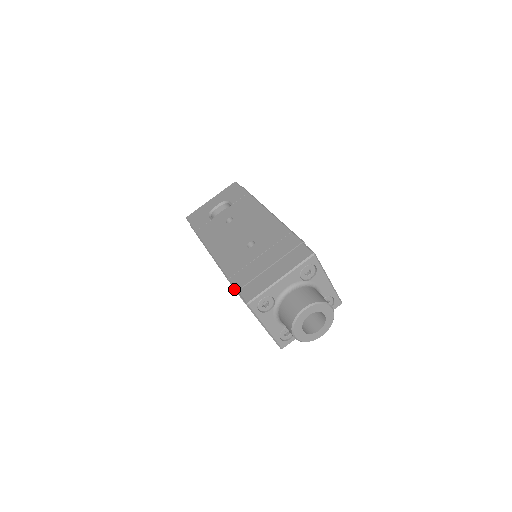
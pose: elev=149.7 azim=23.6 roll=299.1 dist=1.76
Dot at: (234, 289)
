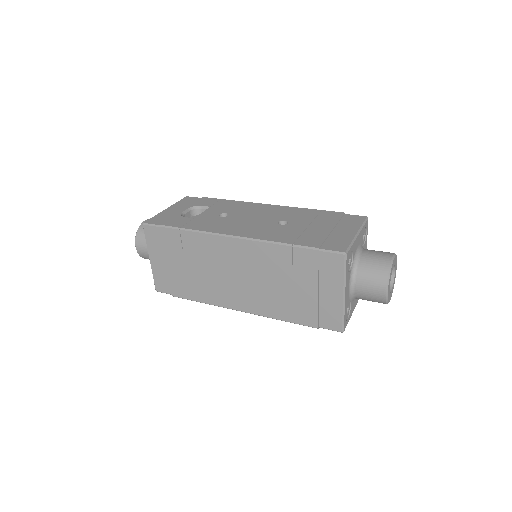
Dot at: (312, 249)
